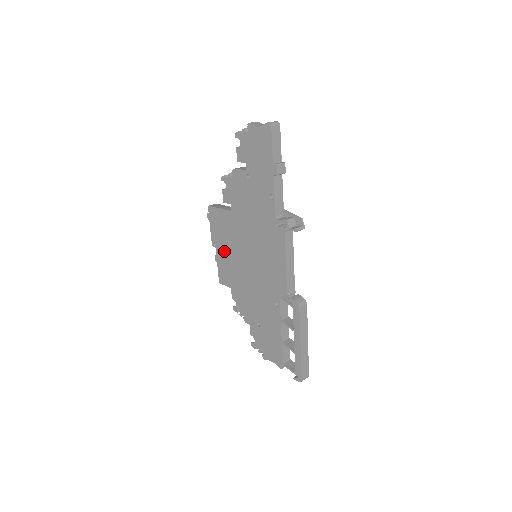
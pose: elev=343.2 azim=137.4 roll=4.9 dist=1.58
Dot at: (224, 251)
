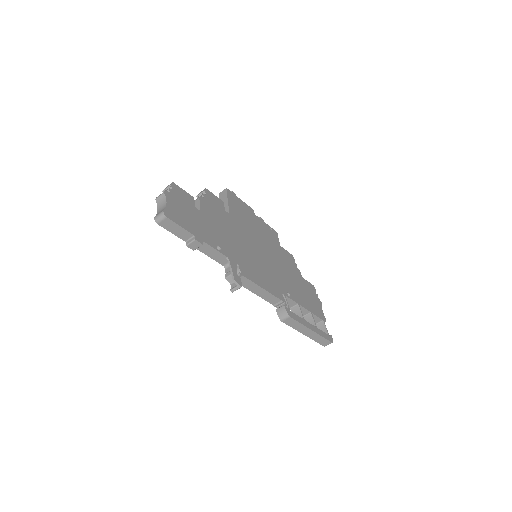
Dot at: occluded
